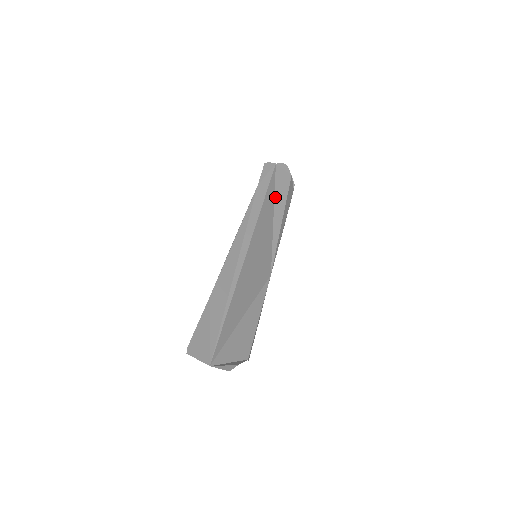
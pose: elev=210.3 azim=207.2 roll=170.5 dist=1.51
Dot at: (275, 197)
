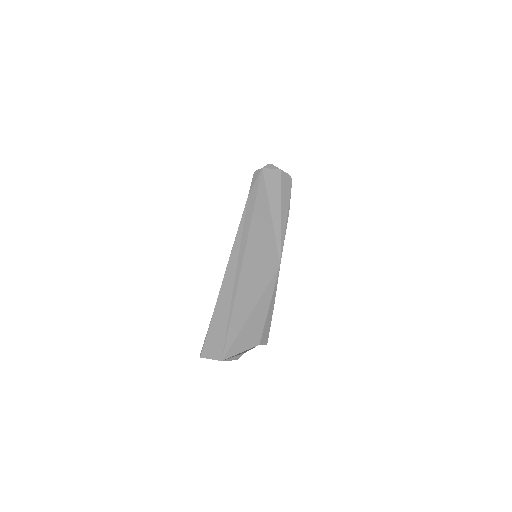
Dot at: (268, 197)
